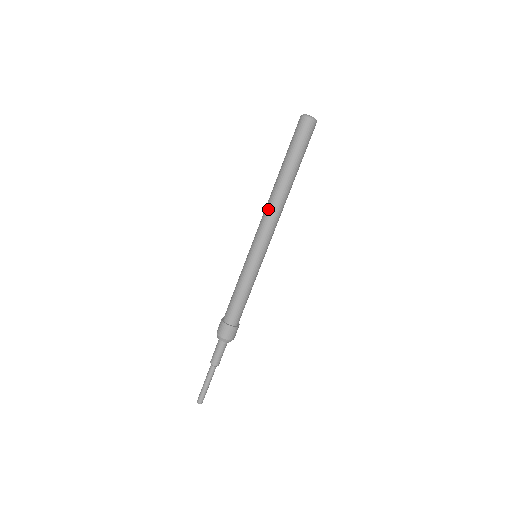
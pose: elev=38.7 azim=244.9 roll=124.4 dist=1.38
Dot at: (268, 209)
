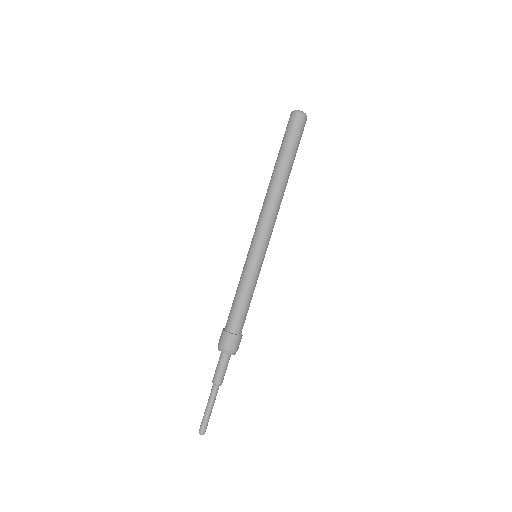
Dot at: (267, 204)
